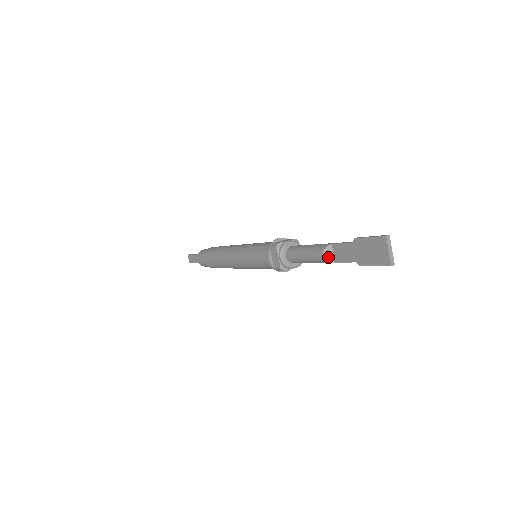
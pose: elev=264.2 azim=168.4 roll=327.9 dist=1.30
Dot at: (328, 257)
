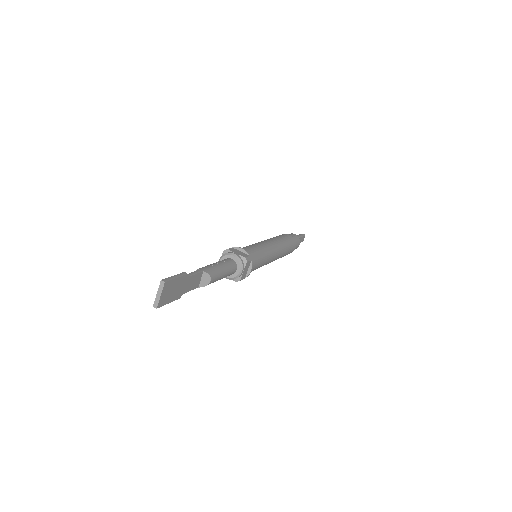
Dot at: occluded
